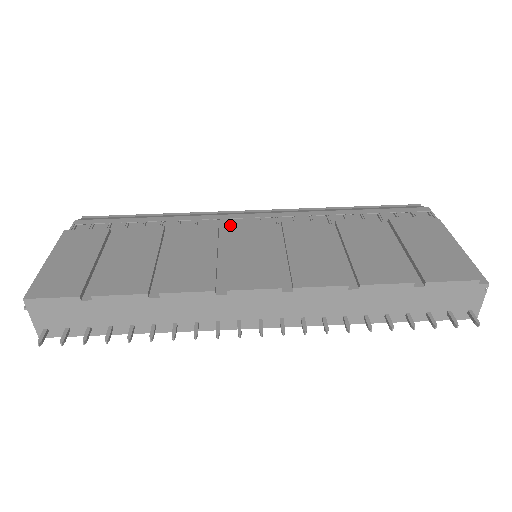
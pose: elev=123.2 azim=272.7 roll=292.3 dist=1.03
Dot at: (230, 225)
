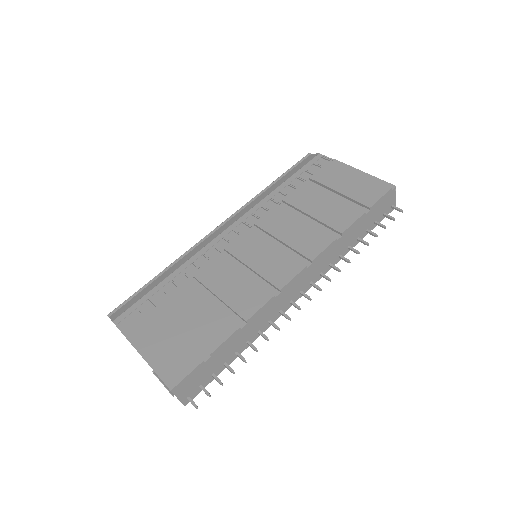
Dot at: (226, 248)
